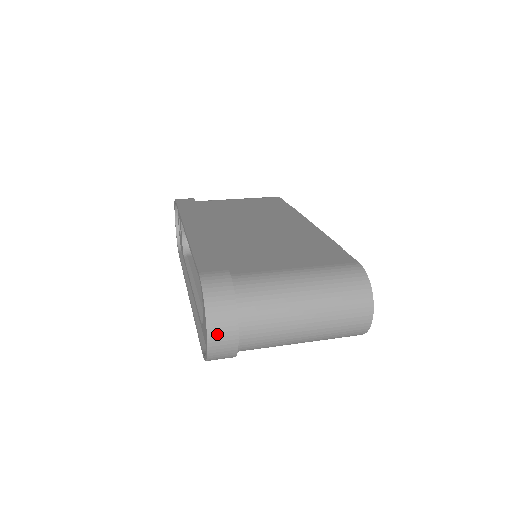
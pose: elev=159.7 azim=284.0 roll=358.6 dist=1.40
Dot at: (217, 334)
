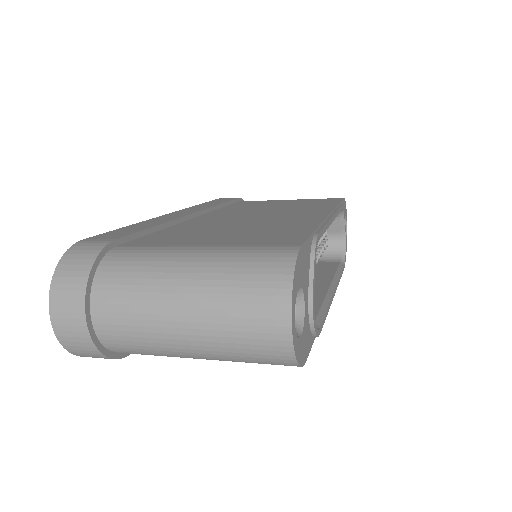
Dot at: (61, 314)
